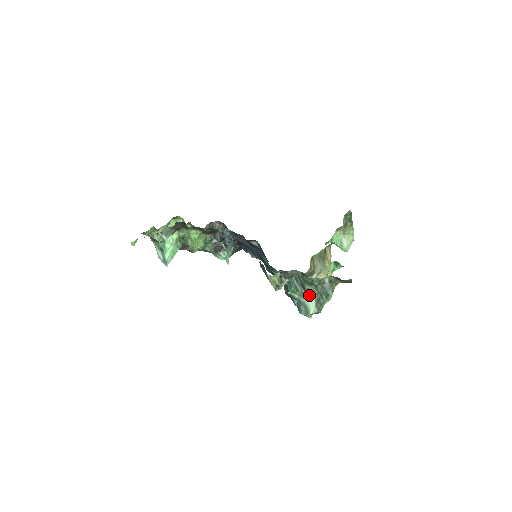
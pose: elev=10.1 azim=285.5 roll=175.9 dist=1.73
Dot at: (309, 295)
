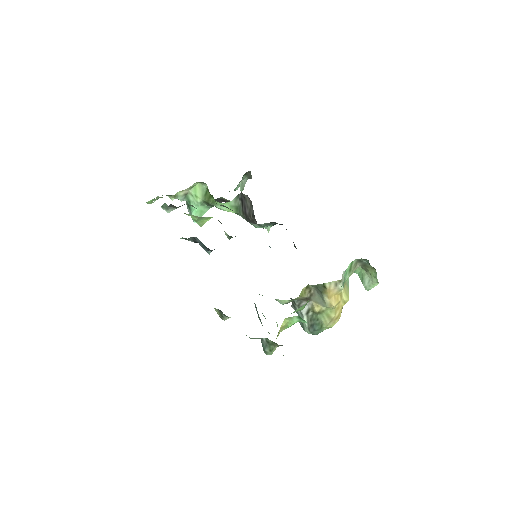
Dot at: (302, 316)
